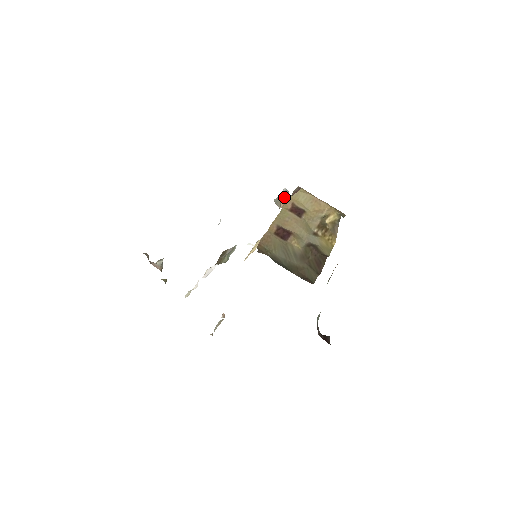
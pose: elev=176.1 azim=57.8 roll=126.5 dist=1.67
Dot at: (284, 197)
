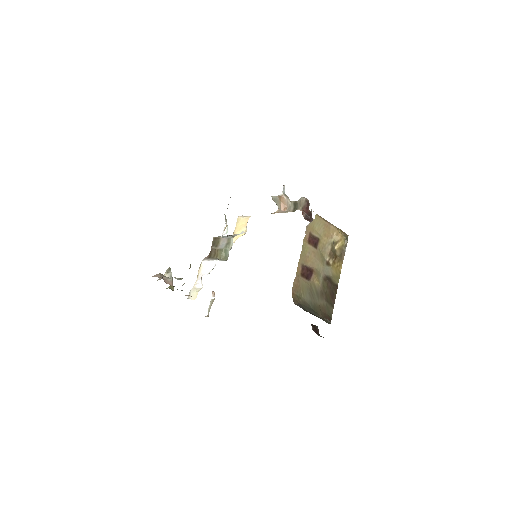
Dot at: (285, 200)
